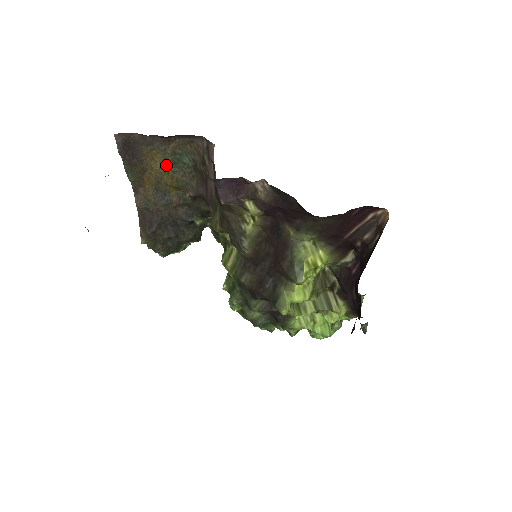
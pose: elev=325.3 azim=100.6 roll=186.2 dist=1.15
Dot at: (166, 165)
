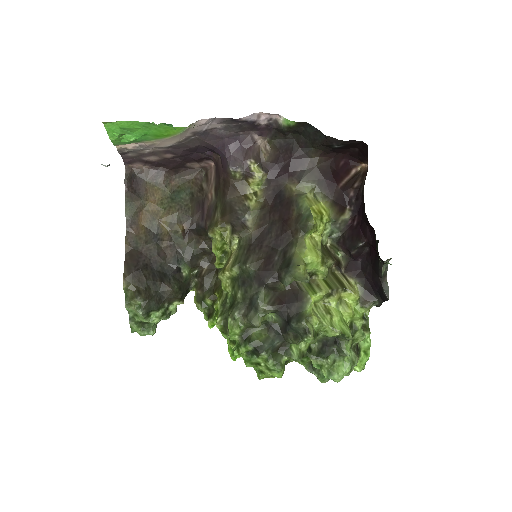
Dot at: (164, 202)
